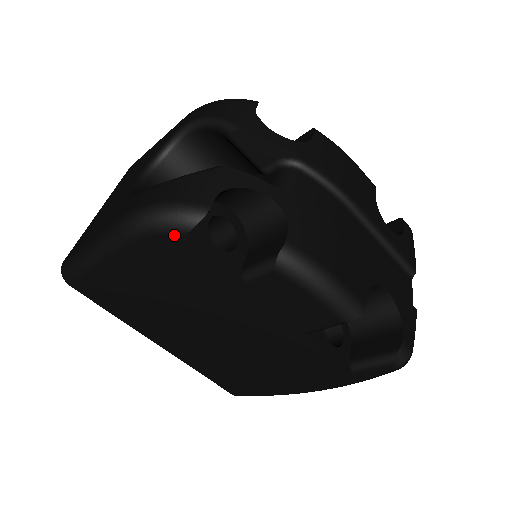
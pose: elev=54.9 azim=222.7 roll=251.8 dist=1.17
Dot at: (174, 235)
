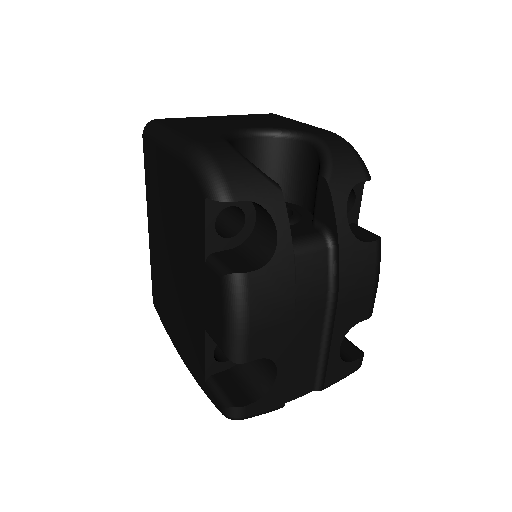
Dot at: (200, 189)
